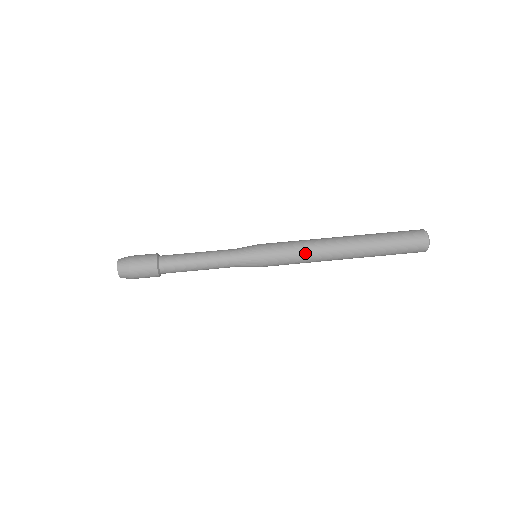
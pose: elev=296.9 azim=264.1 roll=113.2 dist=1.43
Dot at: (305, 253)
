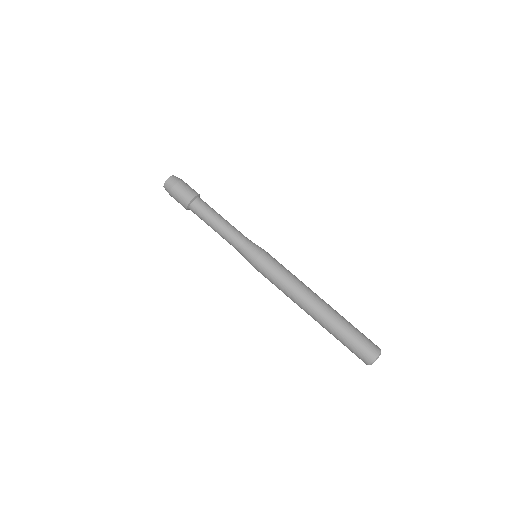
Dot at: (284, 288)
